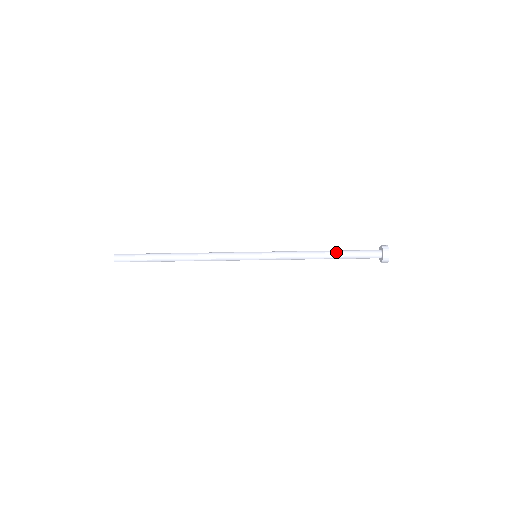
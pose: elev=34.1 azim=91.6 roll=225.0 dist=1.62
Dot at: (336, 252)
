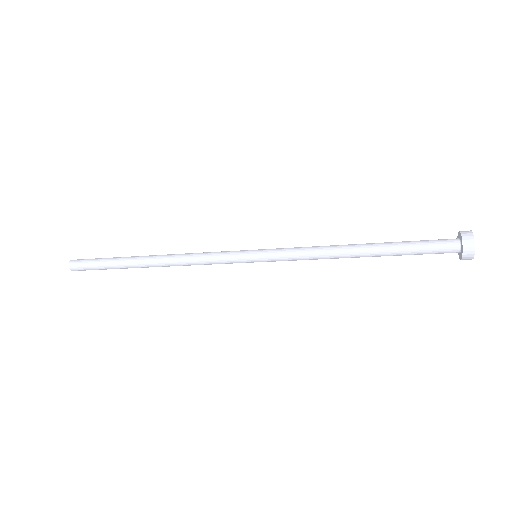
Dot at: (380, 245)
